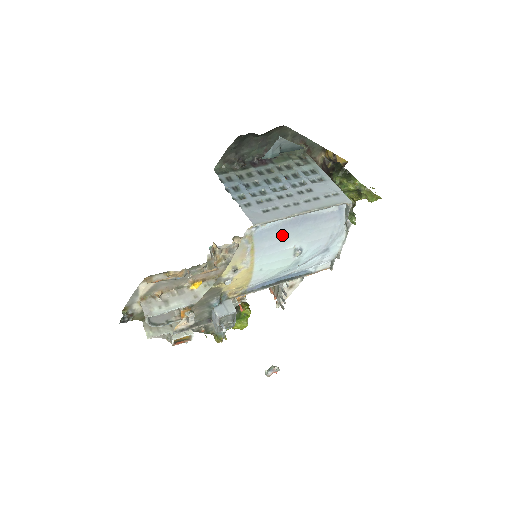
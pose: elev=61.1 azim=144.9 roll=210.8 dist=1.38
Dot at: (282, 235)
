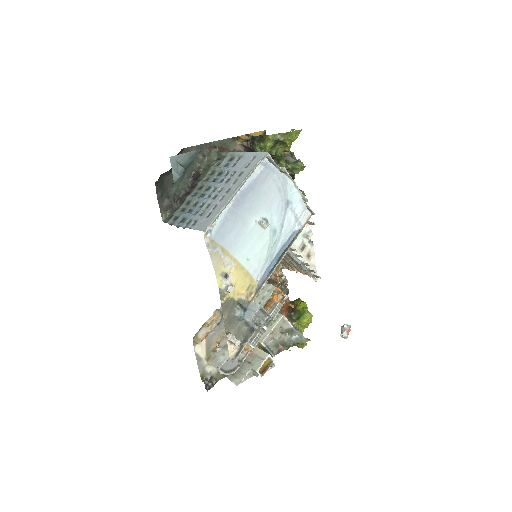
Dot at: (237, 221)
